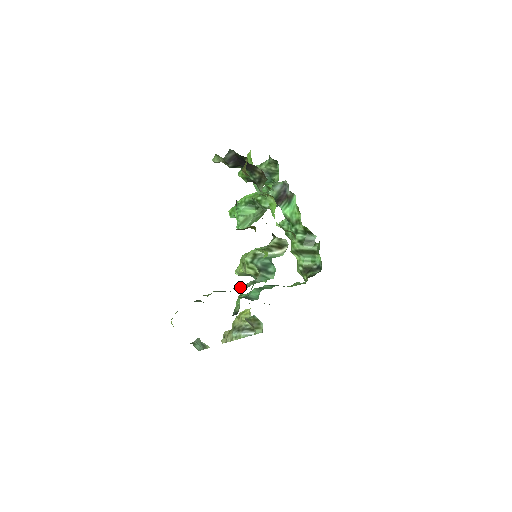
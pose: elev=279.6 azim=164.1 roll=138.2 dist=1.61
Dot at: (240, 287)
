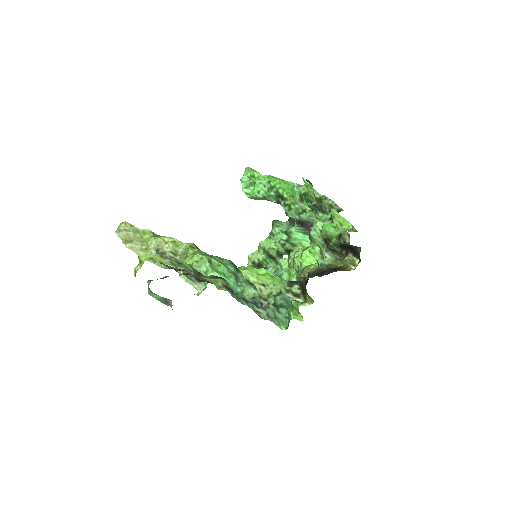
Dot at: (254, 308)
